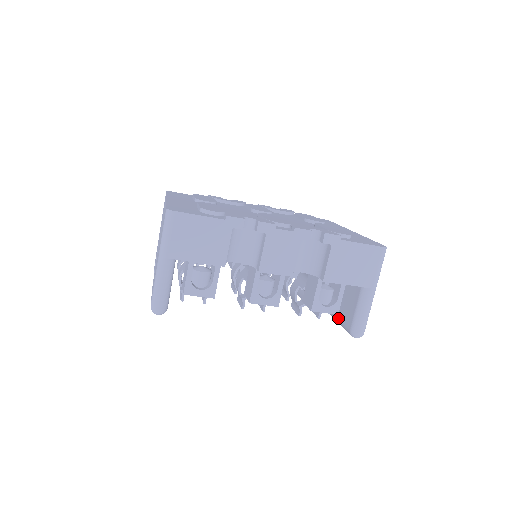
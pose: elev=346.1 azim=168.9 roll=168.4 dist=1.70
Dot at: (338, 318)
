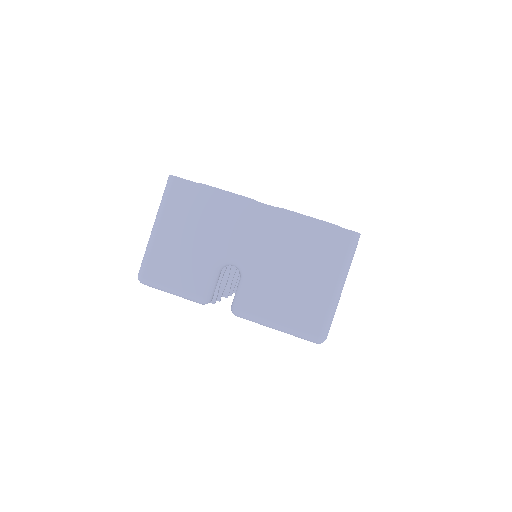
Dot at: occluded
